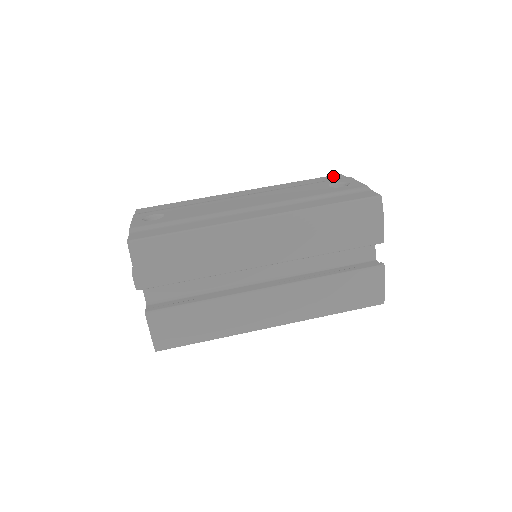
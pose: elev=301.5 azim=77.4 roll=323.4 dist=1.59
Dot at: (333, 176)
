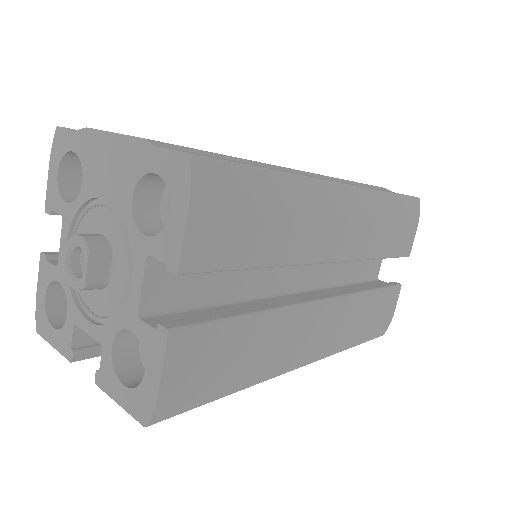
Dot at: occluded
